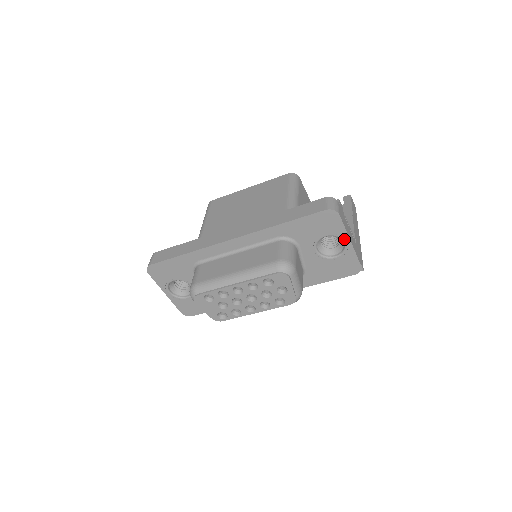
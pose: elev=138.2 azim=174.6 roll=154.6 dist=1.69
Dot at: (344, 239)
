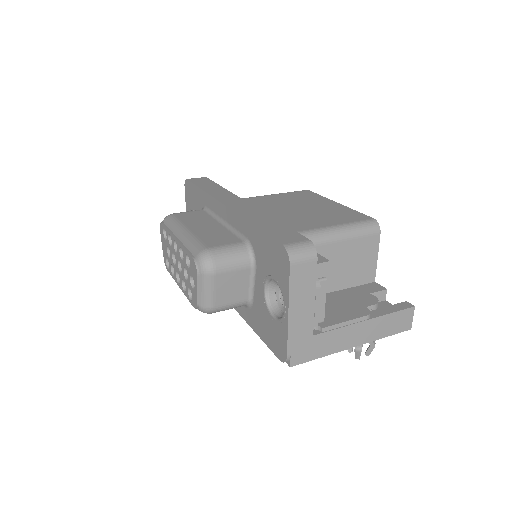
Dot at: (285, 303)
